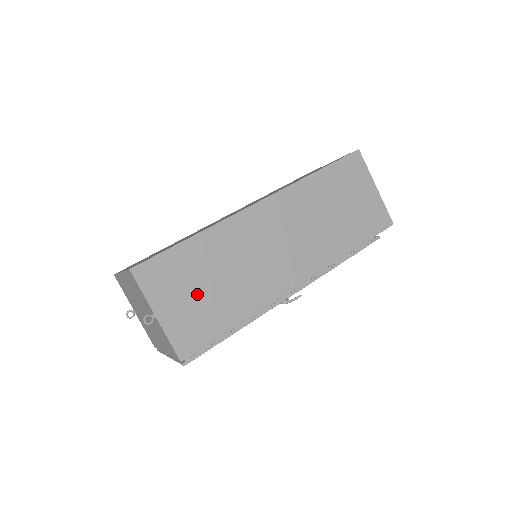
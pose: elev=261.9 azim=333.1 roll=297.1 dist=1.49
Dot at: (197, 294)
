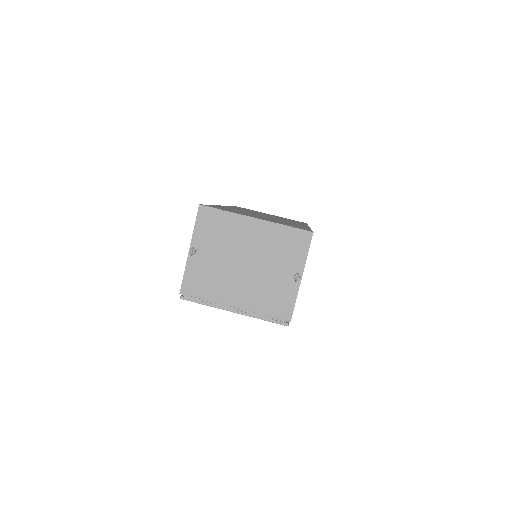
Dot at: occluded
